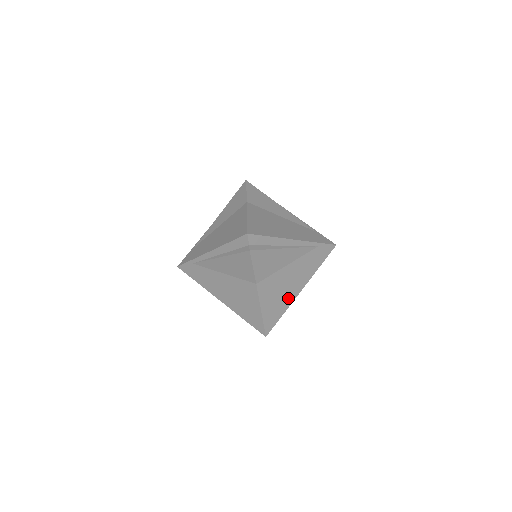
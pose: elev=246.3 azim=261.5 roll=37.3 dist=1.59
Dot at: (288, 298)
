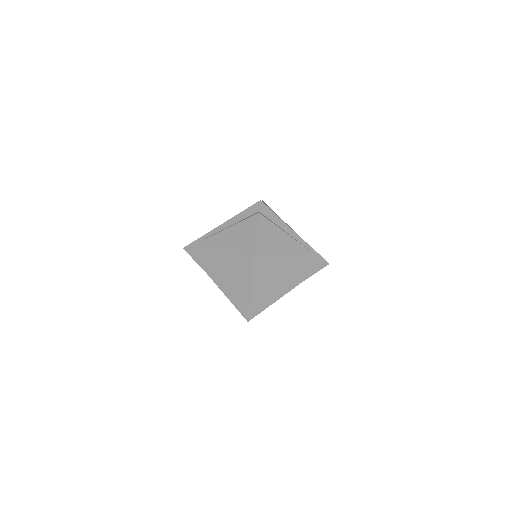
Dot at: (278, 289)
